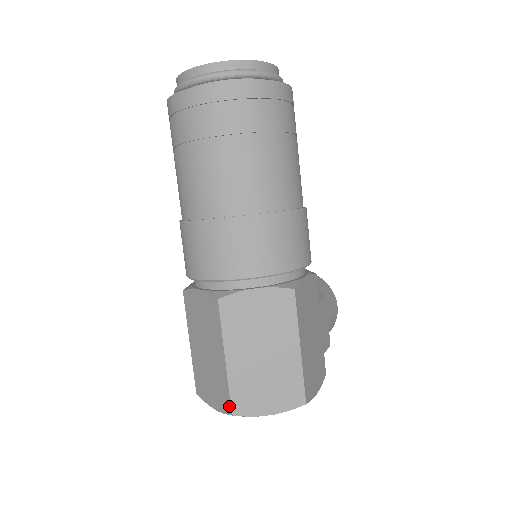
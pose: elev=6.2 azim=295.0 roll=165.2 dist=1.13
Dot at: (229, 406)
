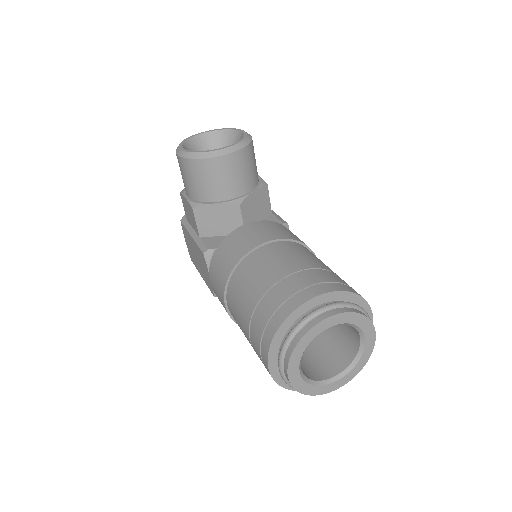
Dot at: occluded
